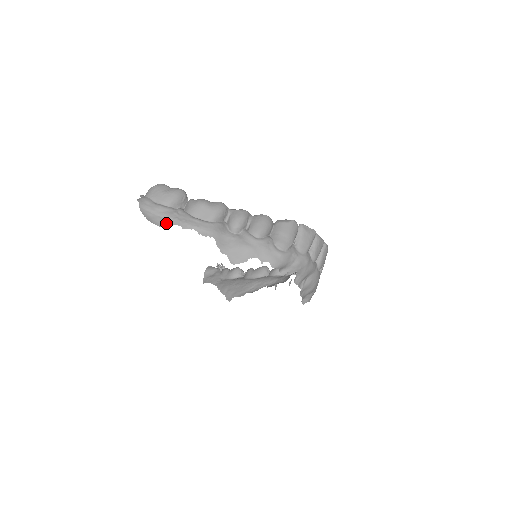
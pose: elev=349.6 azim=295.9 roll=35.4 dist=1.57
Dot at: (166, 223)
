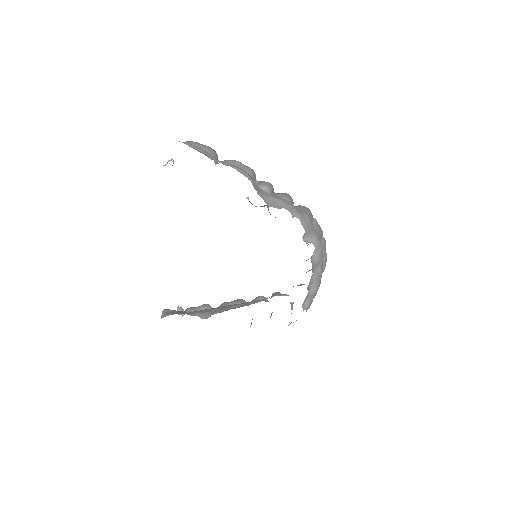
Dot at: (207, 156)
